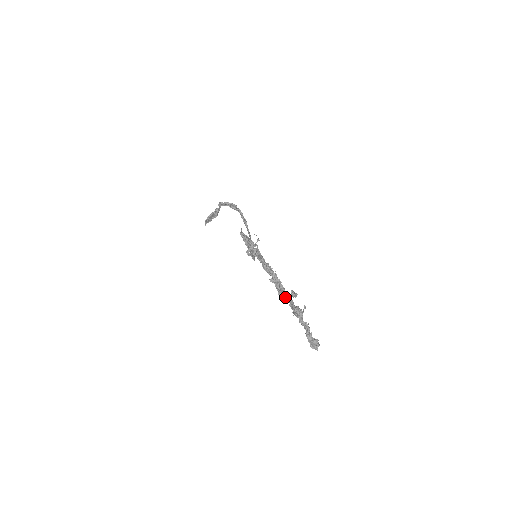
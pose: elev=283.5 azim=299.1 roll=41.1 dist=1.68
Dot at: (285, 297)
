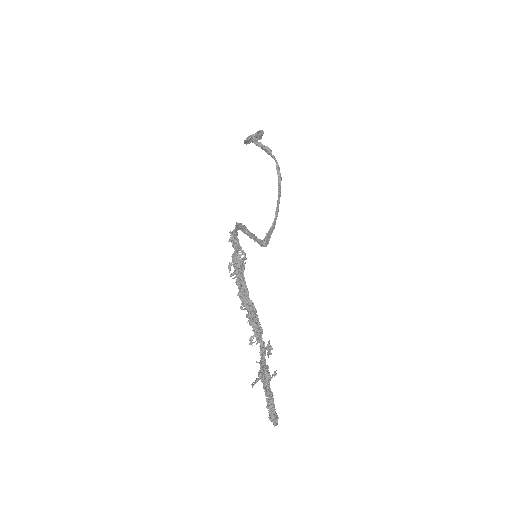
Dot at: occluded
